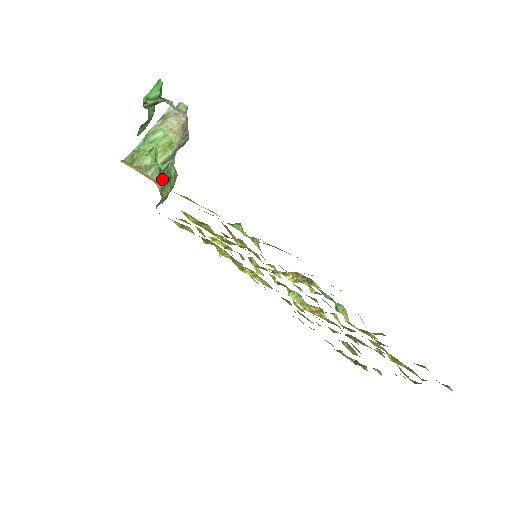
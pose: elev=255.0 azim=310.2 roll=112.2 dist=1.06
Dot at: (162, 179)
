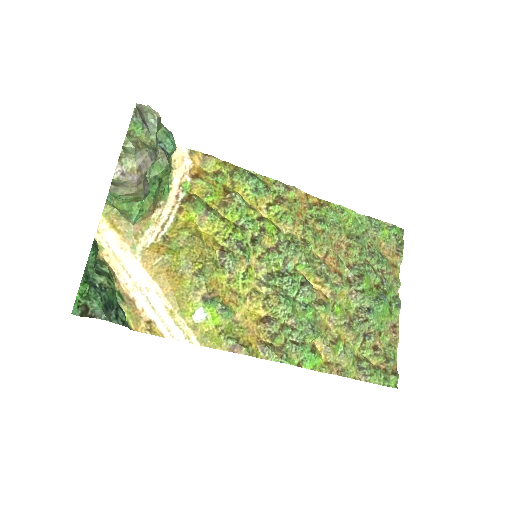
Dot at: (148, 207)
